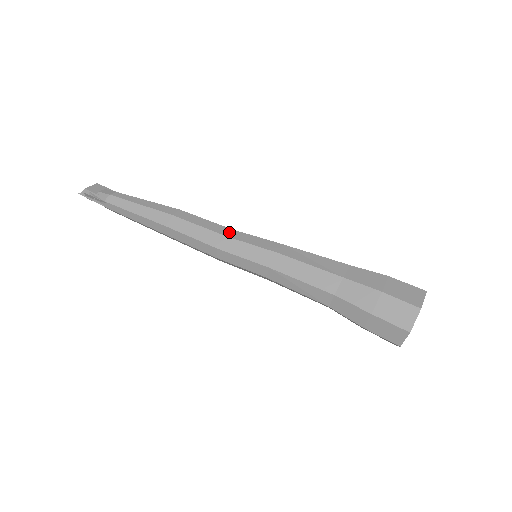
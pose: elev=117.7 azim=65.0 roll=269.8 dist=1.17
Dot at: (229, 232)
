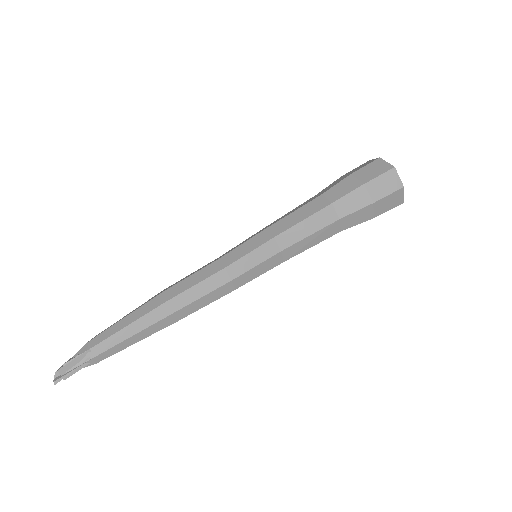
Dot at: (219, 258)
